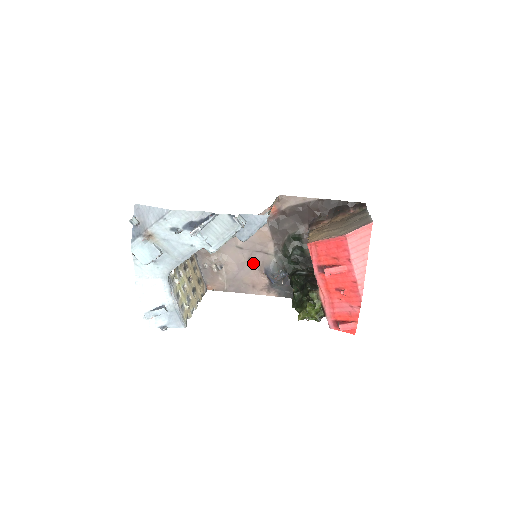
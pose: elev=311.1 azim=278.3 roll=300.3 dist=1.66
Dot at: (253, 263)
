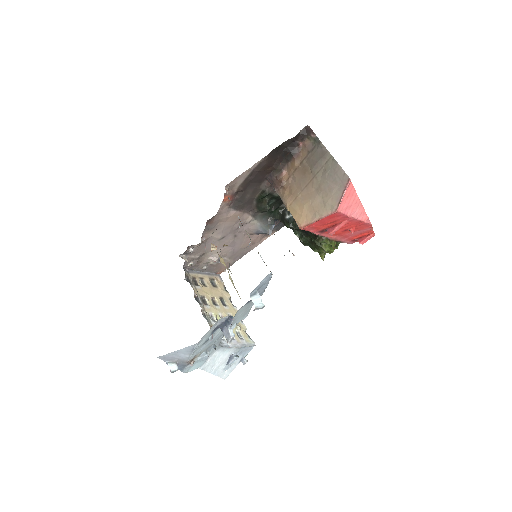
Dot at: (241, 235)
